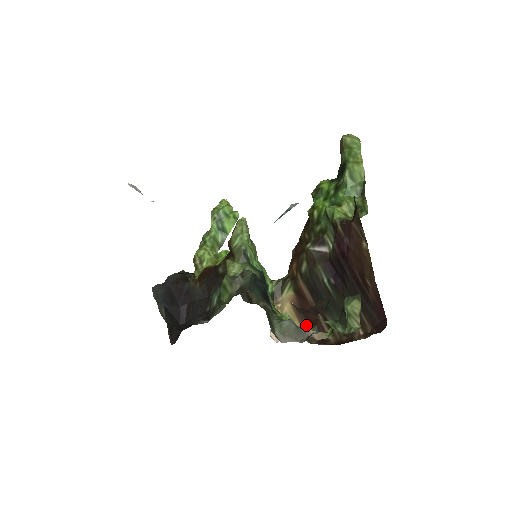
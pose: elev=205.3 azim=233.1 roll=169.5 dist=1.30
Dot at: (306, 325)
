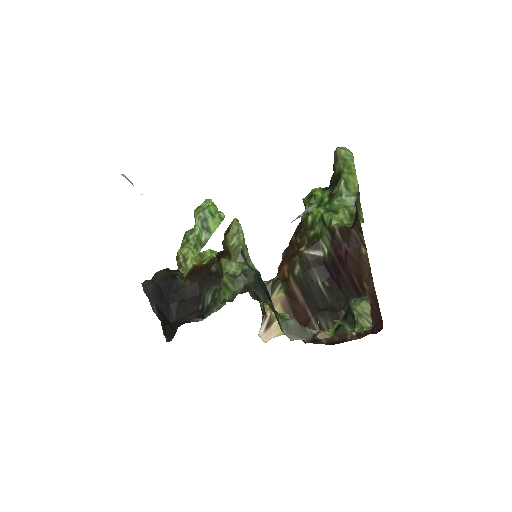
Dot at: occluded
